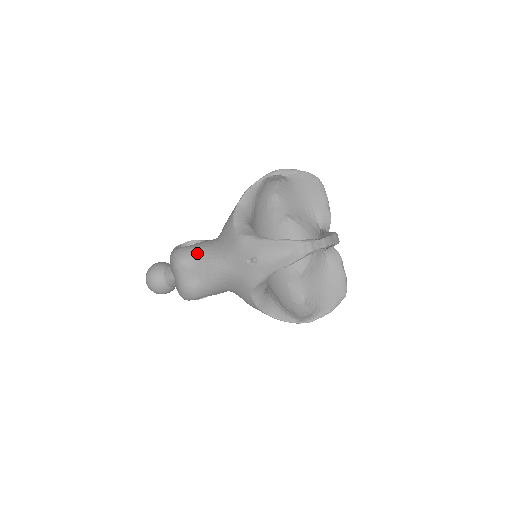
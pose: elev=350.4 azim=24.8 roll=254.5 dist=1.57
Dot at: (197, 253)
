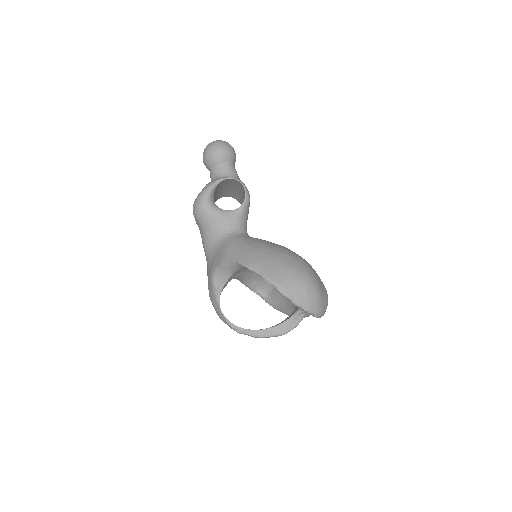
Dot at: (204, 227)
